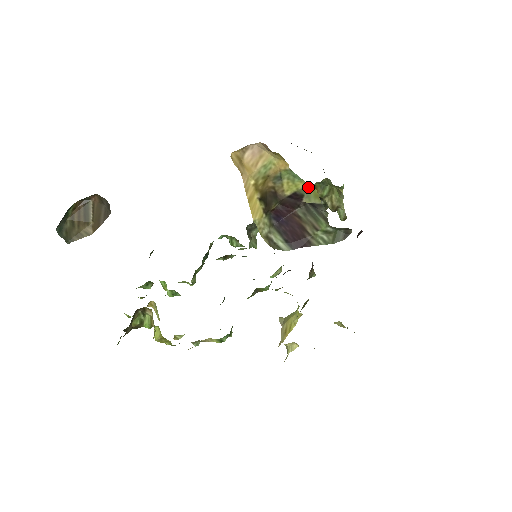
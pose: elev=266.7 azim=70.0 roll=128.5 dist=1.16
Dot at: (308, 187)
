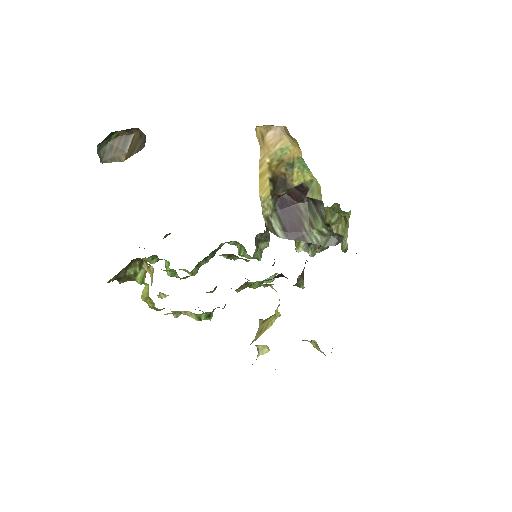
Dot at: (314, 180)
